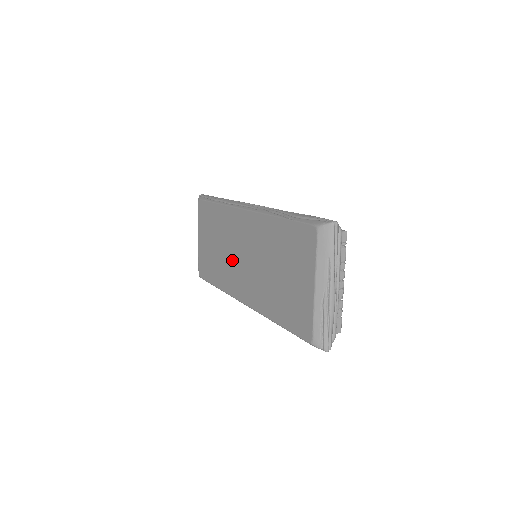
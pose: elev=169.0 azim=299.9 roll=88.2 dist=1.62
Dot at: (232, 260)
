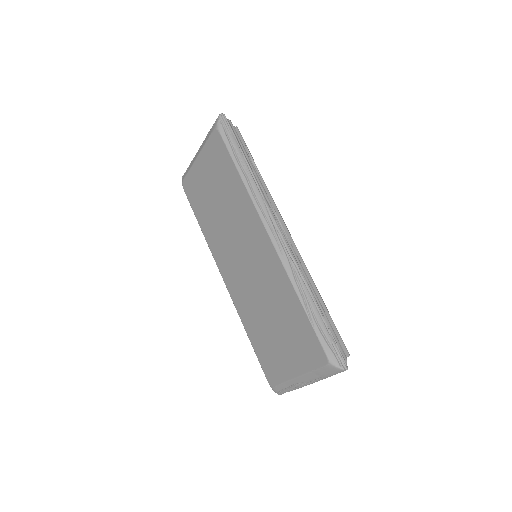
Dot at: (230, 241)
